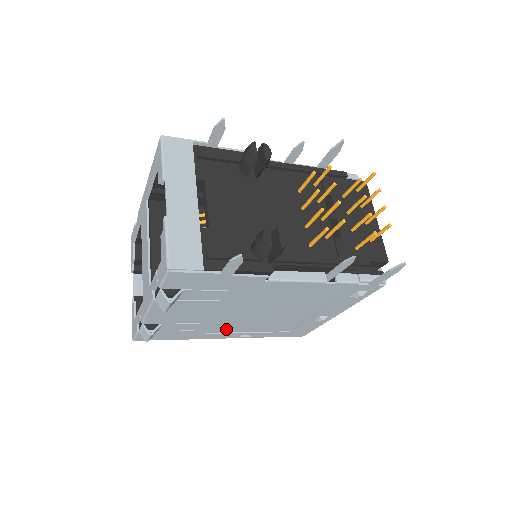
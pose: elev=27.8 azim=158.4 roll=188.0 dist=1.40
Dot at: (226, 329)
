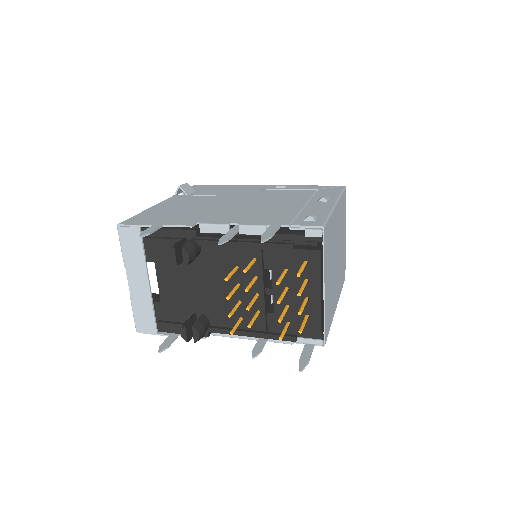
Dot at: occluded
